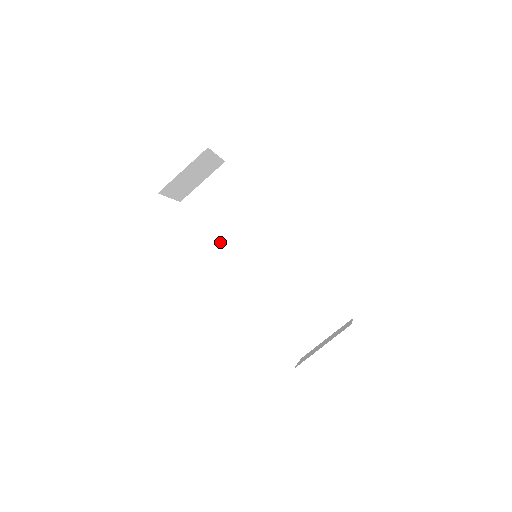
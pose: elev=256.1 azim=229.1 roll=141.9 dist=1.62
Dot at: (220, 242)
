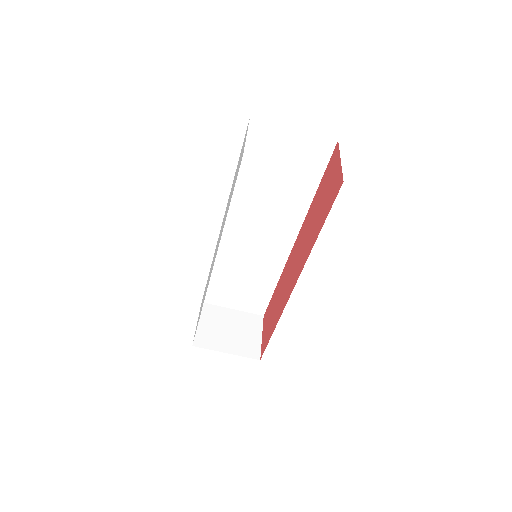
Dot at: (241, 190)
